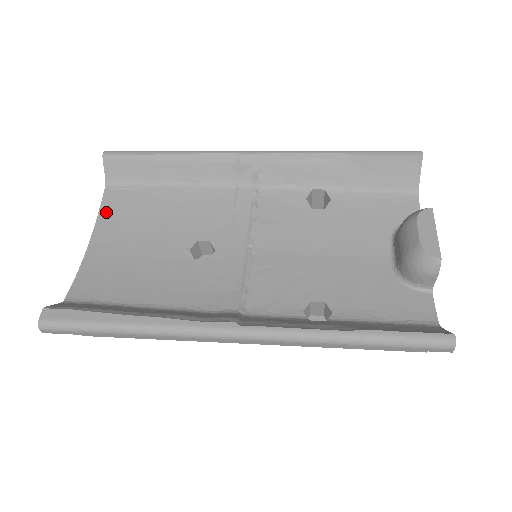
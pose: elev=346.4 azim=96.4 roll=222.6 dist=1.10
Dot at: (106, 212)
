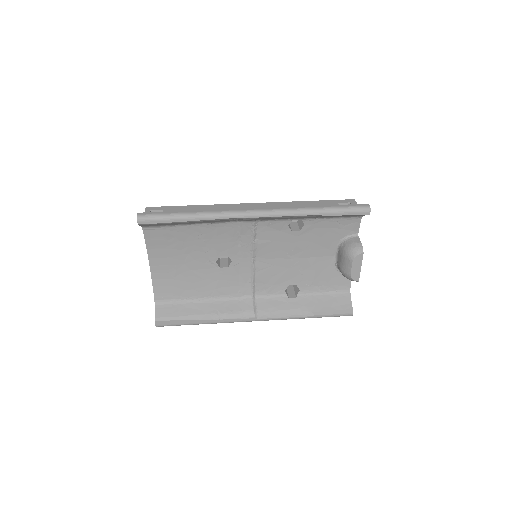
Dot at: (151, 245)
